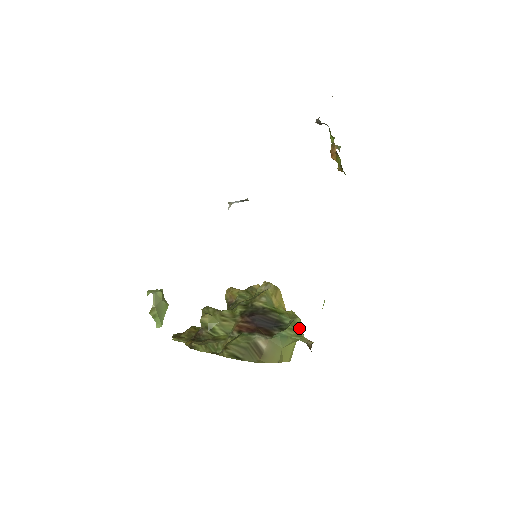
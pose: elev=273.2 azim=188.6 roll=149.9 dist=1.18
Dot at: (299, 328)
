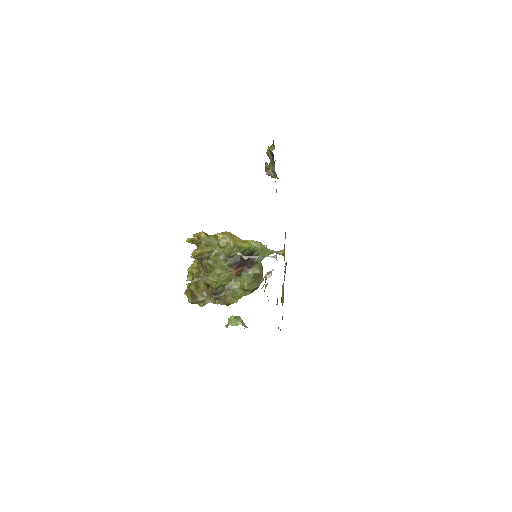
Dot at: (266, 249)
